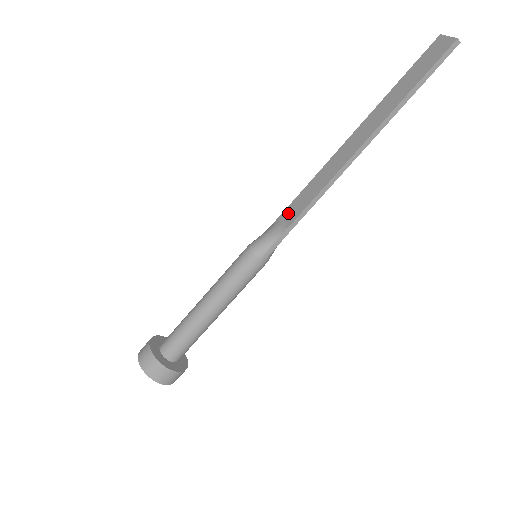
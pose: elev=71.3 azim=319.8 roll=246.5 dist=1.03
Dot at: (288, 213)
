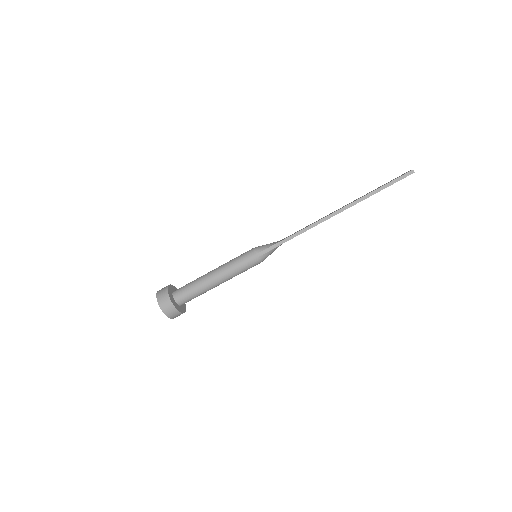
Dot at: occluded
